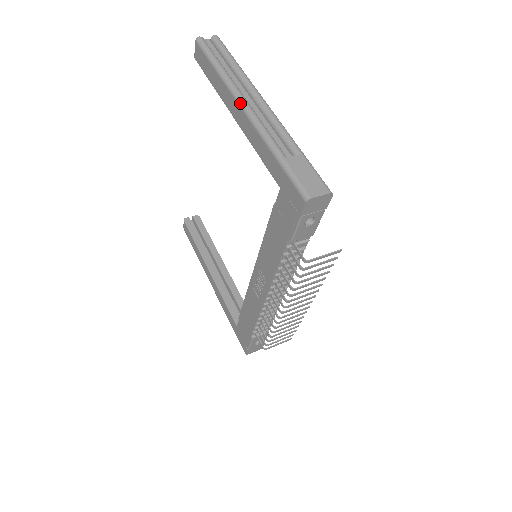
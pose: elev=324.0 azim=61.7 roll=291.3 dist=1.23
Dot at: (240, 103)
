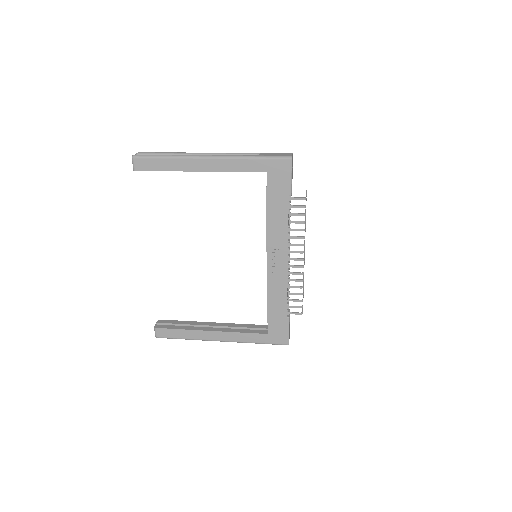
Dot at: (204, 157)
